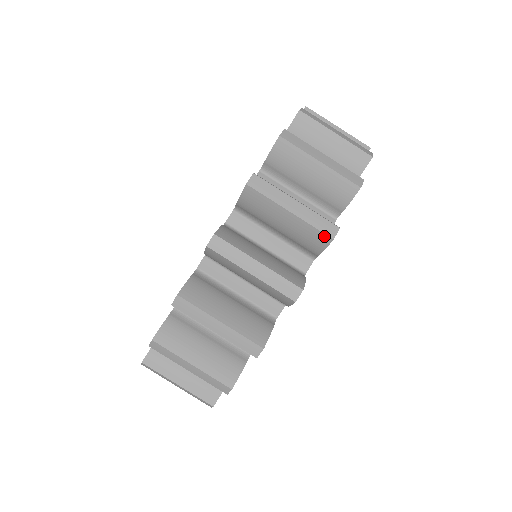
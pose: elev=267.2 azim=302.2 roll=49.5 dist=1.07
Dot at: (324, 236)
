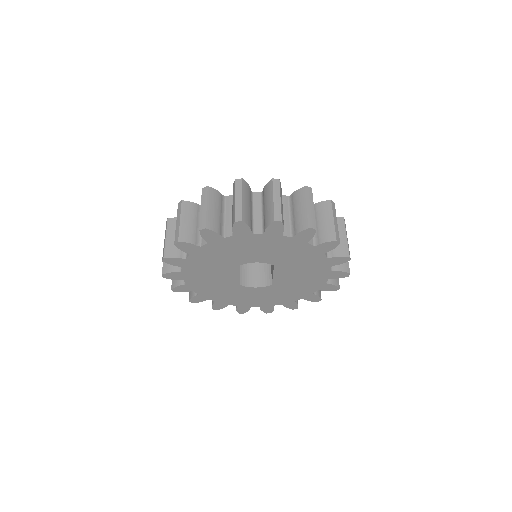
Dot at: (200, 227)
